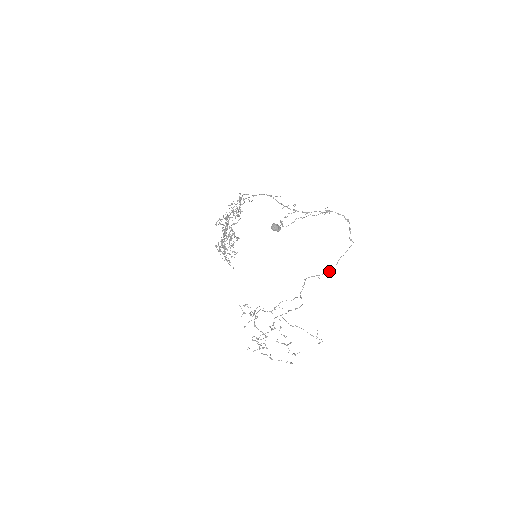
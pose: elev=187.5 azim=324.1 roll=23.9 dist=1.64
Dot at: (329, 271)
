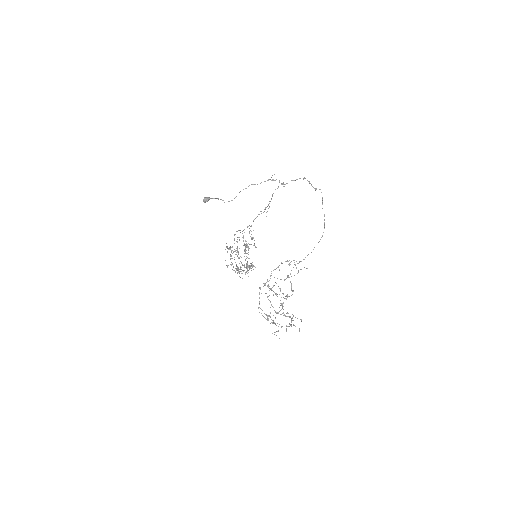
Dot at: occluded
